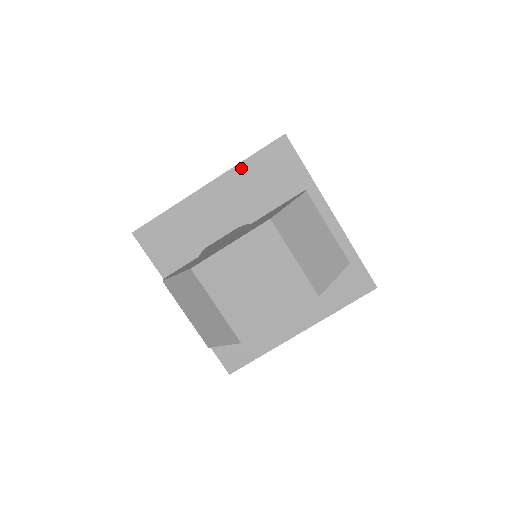
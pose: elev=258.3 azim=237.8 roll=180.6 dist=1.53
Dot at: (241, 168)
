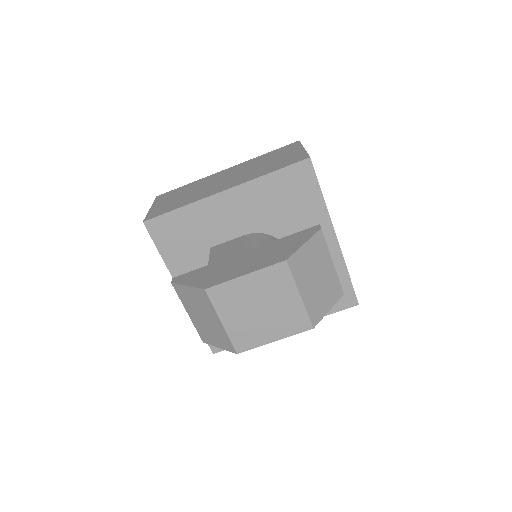
Dot at: (261, 181)
